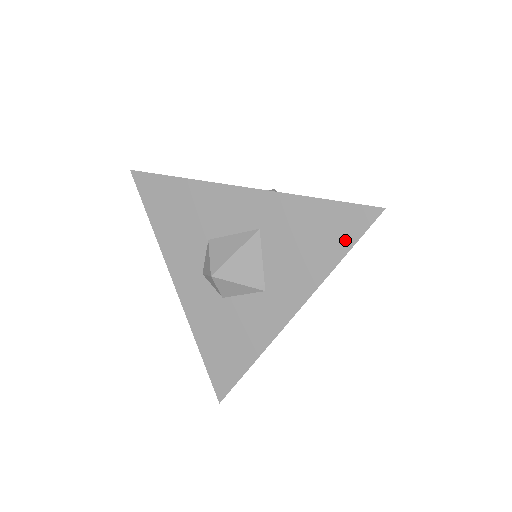
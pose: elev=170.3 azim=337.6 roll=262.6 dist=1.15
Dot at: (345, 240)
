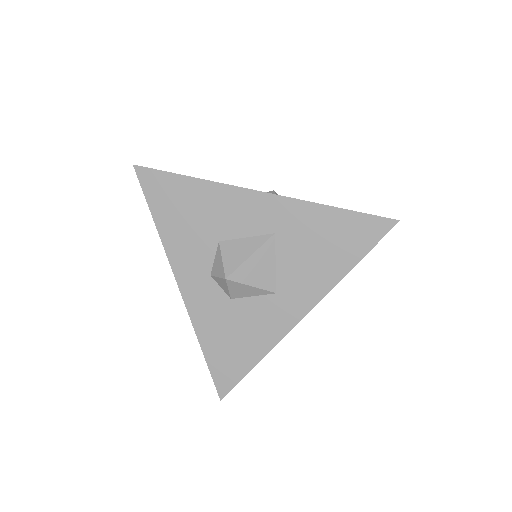
Dot at: (359, 248)
